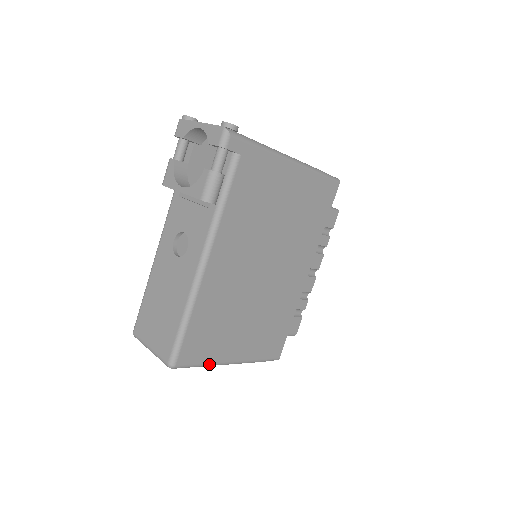
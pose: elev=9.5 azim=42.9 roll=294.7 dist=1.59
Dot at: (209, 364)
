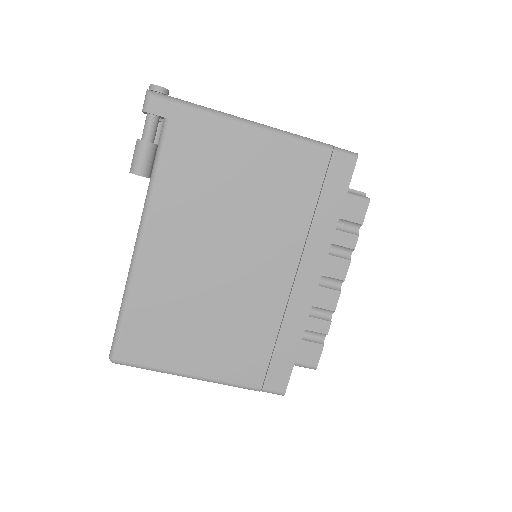
Dot at: (164, 370)
